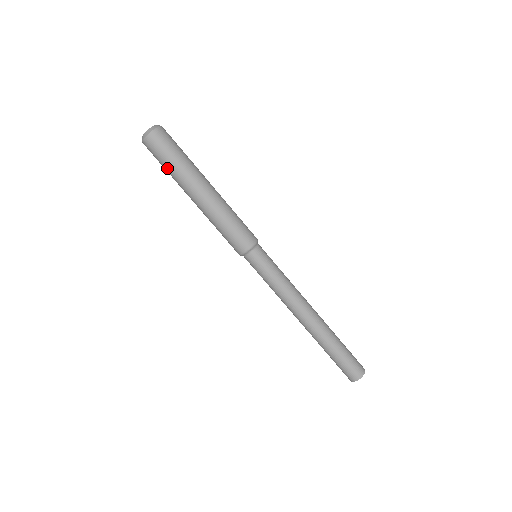
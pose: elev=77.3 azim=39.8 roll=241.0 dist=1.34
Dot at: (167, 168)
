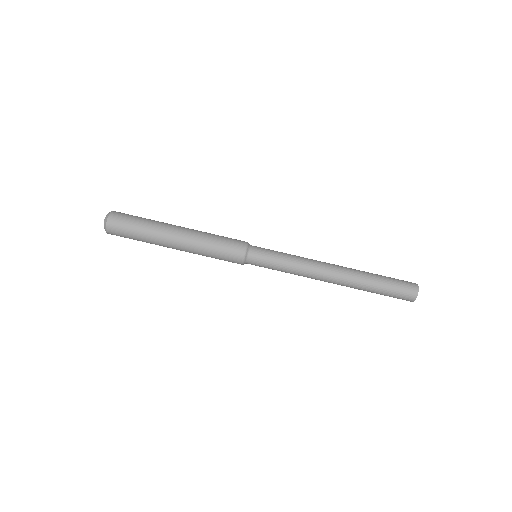
Dot at: (139, 232)
